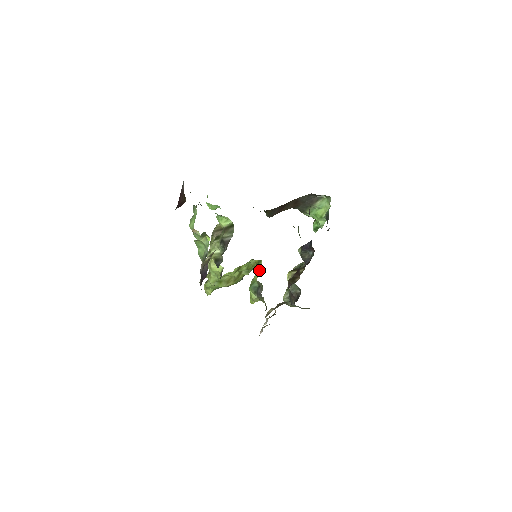
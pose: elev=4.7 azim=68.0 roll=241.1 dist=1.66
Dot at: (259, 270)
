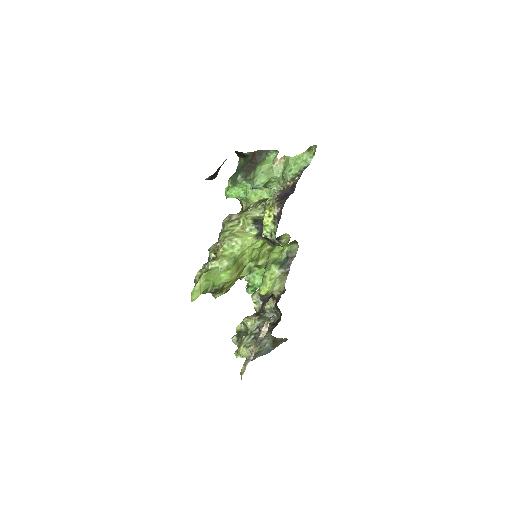
Dot at: (276, 253)
